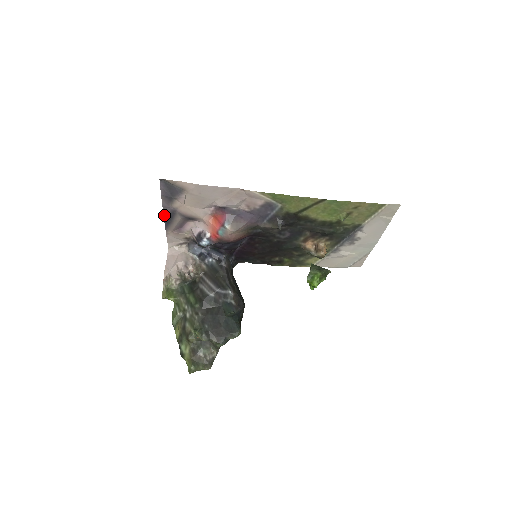
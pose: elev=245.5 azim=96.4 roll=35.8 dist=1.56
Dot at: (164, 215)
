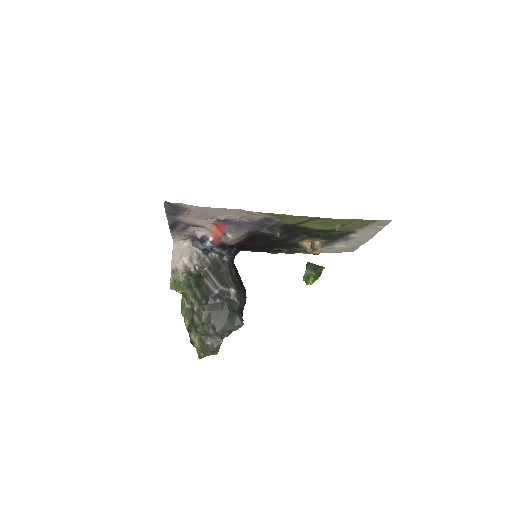
Dot at: (168, 223)
